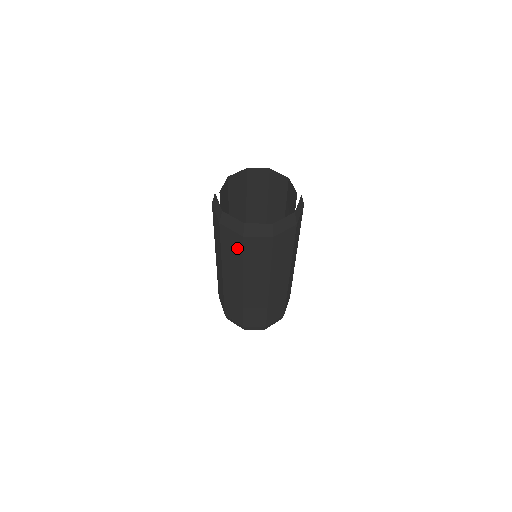
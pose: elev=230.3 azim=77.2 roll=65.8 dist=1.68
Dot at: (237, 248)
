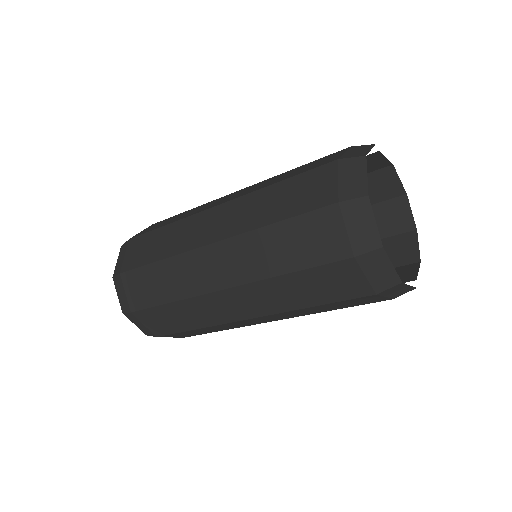
Dot at: (333, 293)
